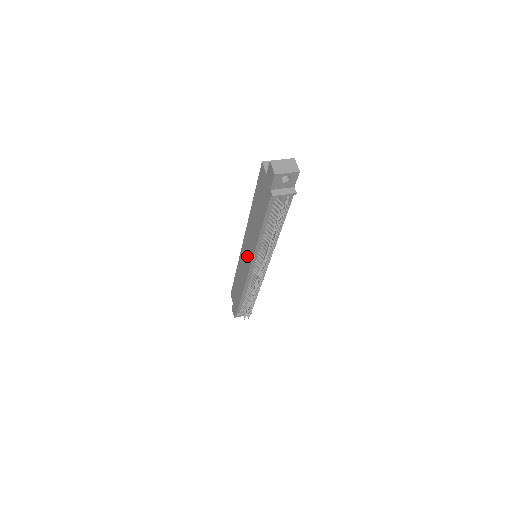
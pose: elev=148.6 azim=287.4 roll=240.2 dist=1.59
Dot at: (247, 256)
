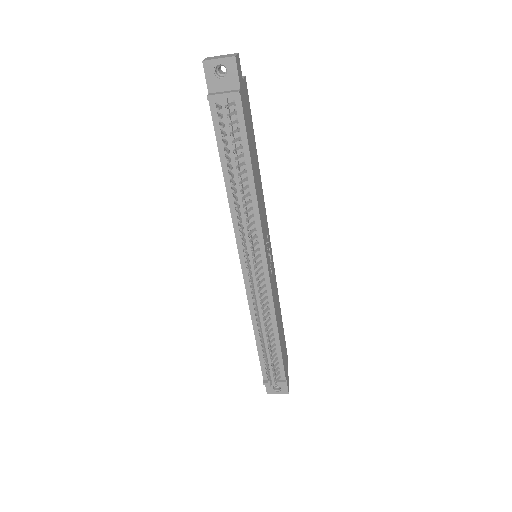
Dot at: occluded
